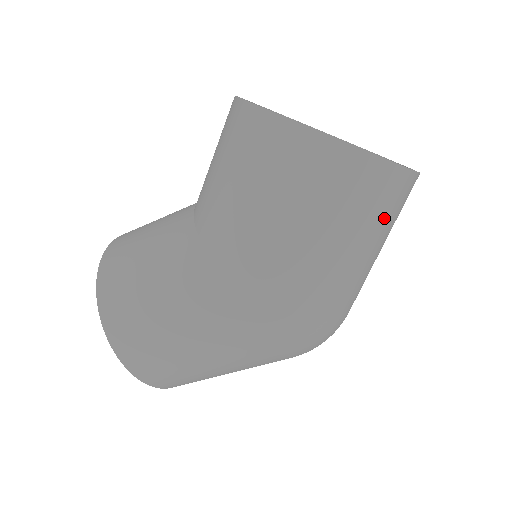
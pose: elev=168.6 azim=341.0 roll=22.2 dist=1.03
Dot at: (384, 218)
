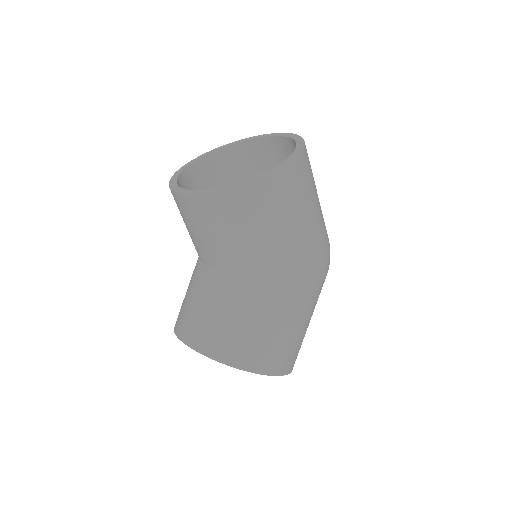
Dot at: occluded
